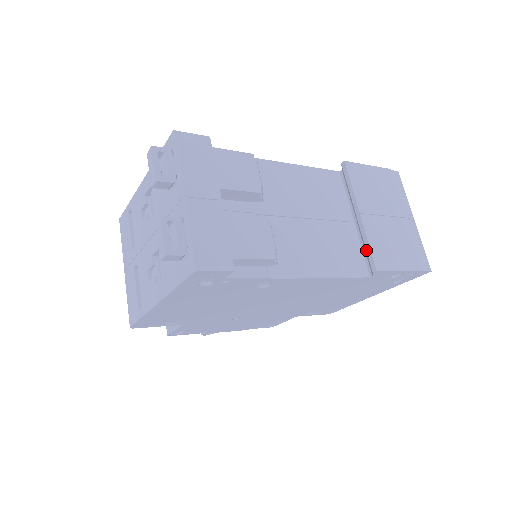
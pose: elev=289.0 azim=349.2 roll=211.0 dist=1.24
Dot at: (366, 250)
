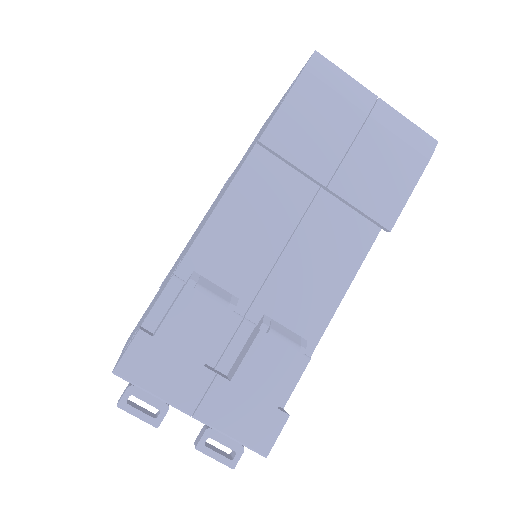
Dot at: occluded
